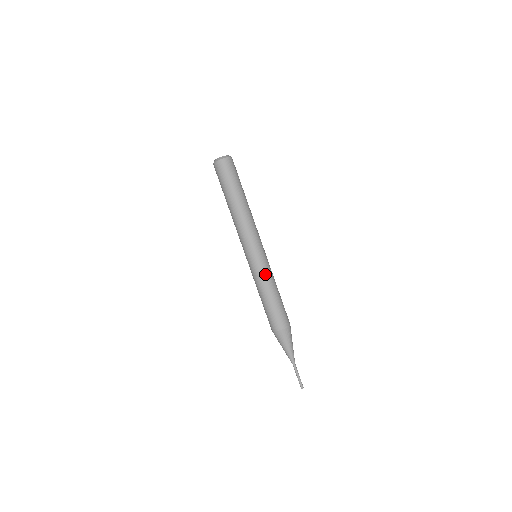
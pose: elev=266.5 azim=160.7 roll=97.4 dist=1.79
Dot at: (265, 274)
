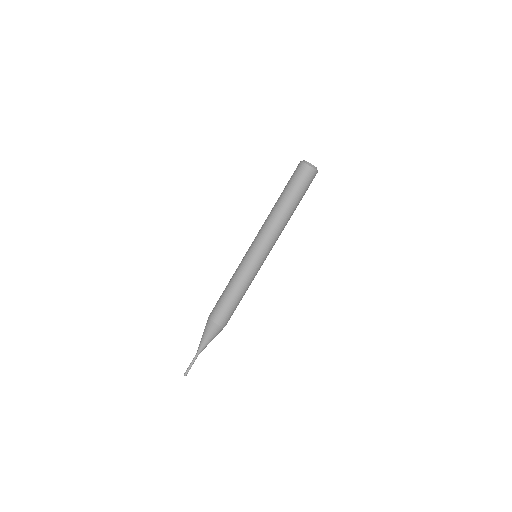
Dot at: (247, 275)
